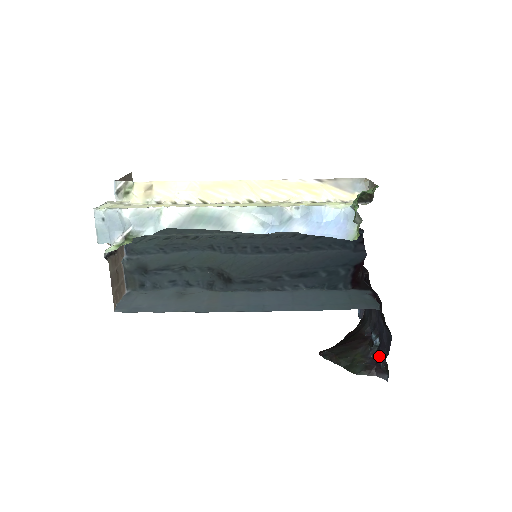
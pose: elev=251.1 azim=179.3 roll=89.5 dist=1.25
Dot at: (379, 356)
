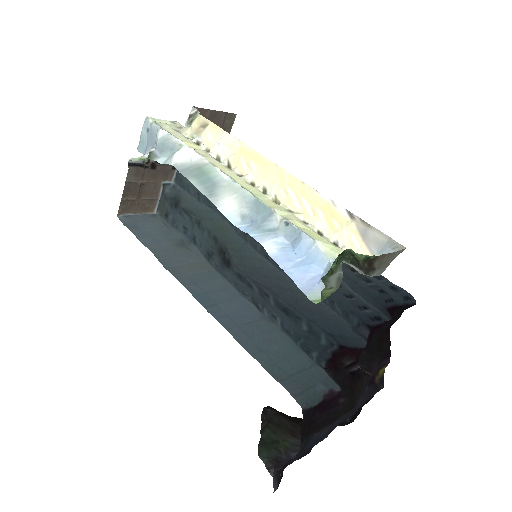
Dot at: occluded
